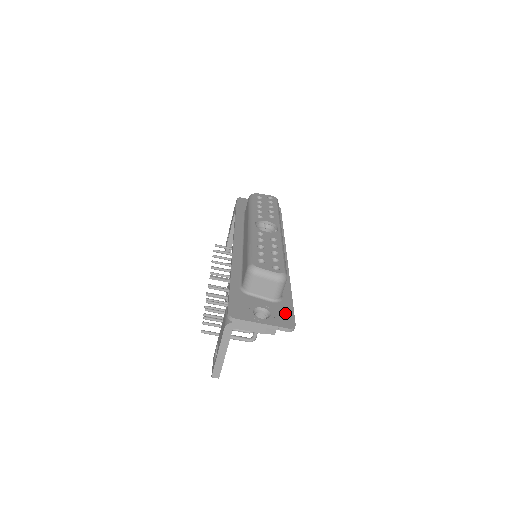
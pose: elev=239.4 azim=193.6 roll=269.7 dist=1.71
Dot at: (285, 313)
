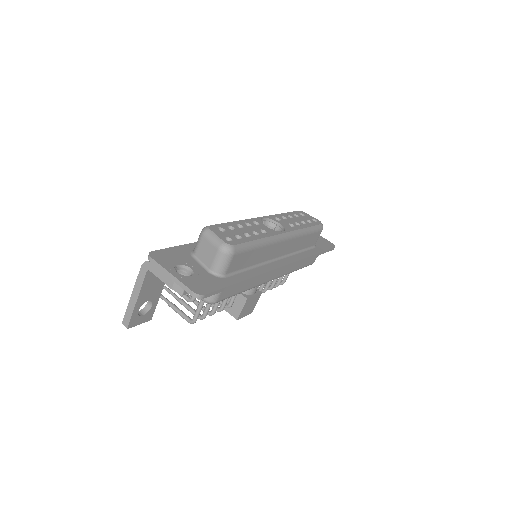
Dot at: (208, 284)
